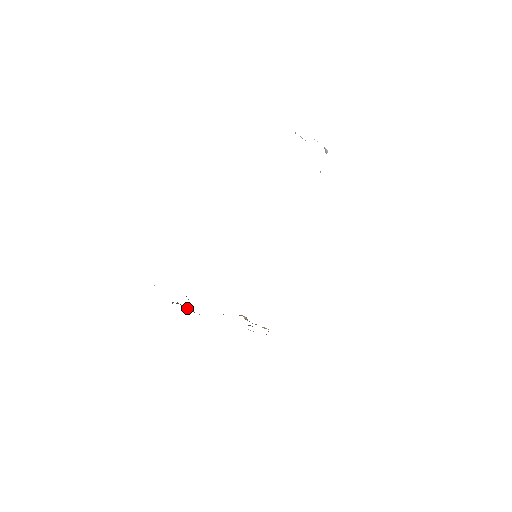
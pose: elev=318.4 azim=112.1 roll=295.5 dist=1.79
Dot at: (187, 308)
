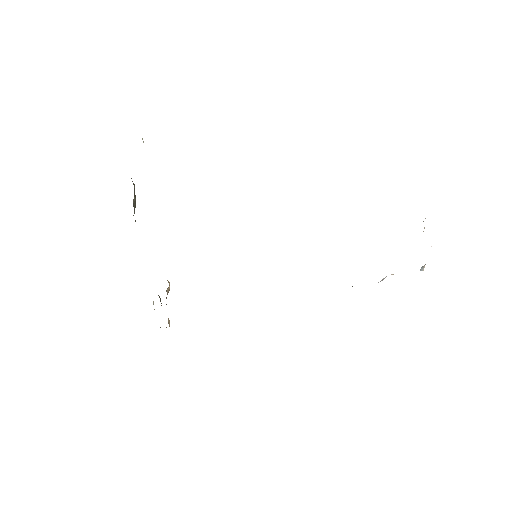
Dot at: (135, 201)
